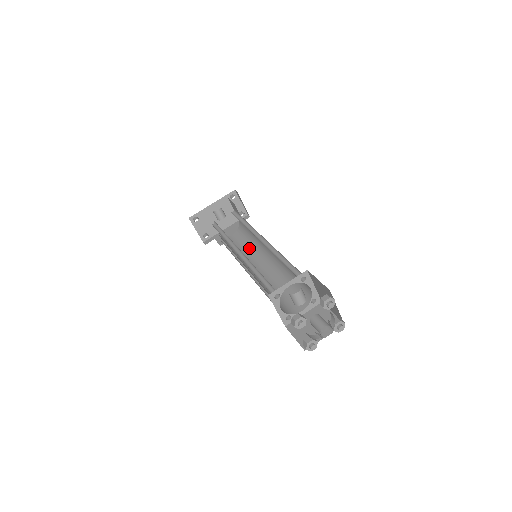
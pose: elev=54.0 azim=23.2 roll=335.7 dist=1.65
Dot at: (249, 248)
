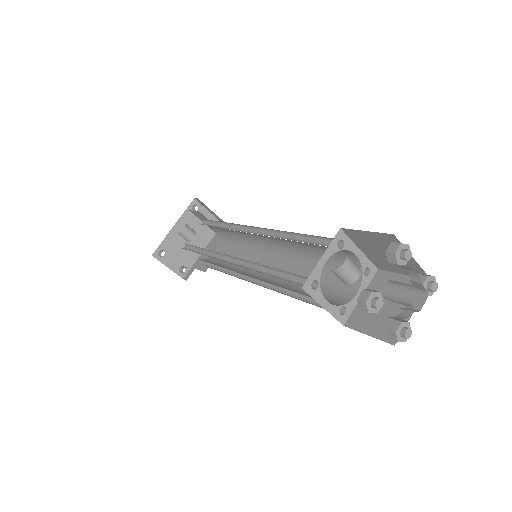
Dot at: (242, 255)
